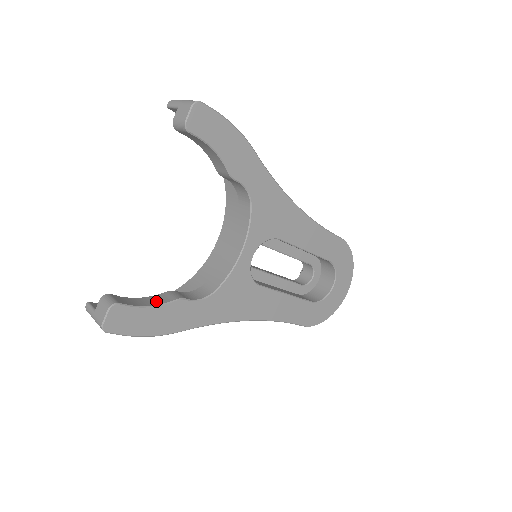
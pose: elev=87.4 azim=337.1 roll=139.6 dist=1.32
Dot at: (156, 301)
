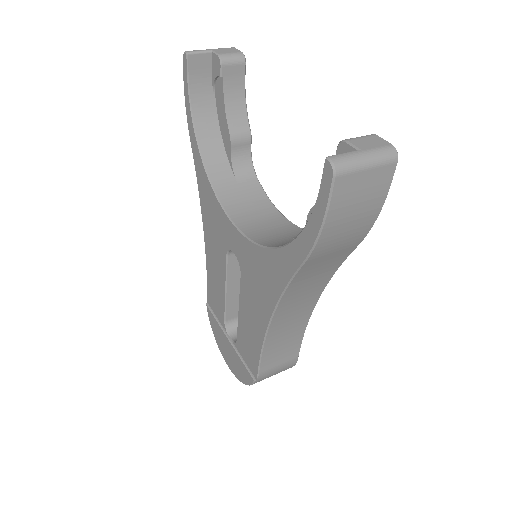
Dot at: occluded
